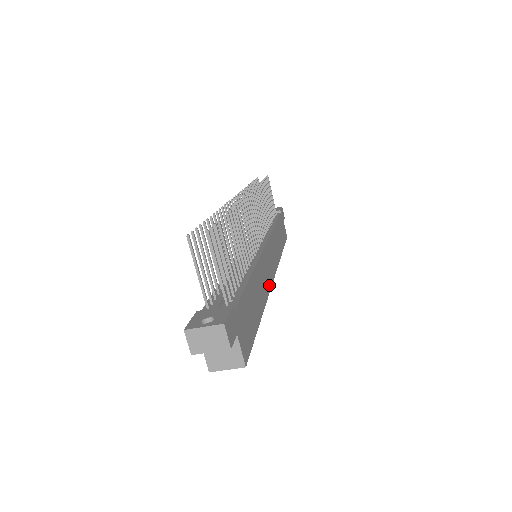
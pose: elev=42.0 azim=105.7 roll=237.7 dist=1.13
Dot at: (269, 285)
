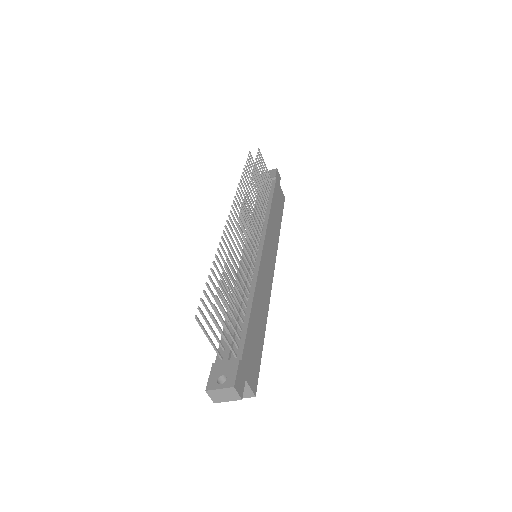
Dot at: (270, 286)
